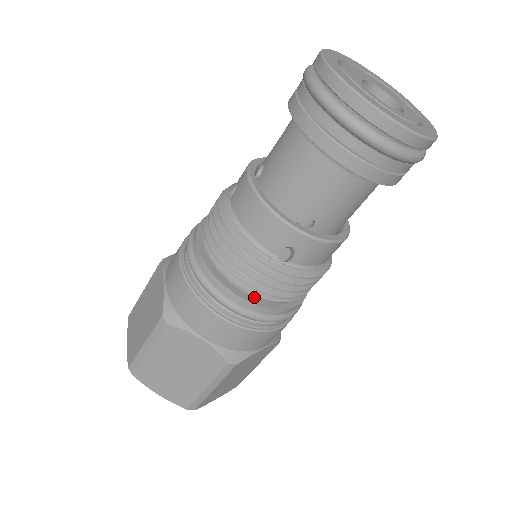
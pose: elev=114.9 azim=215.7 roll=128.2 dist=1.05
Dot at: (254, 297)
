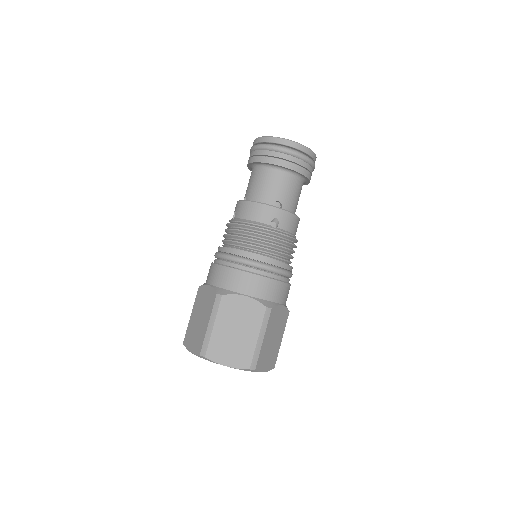
Dot at: occluded
